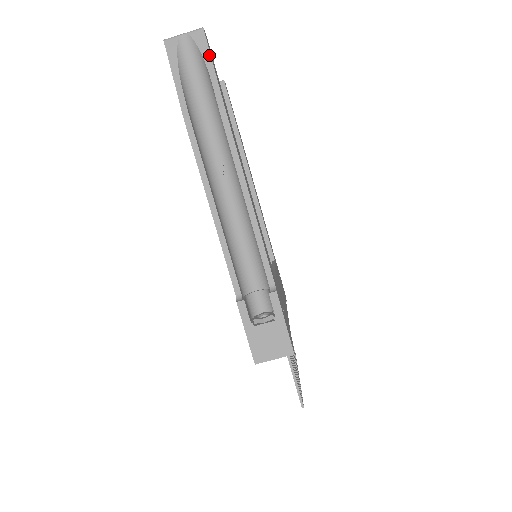
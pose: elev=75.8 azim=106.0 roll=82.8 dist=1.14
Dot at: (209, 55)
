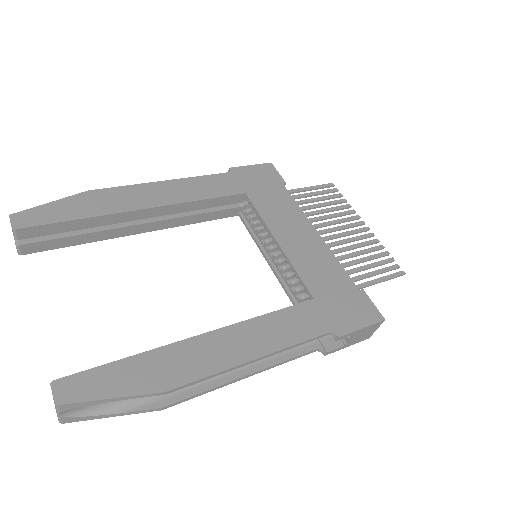
Dot at: (97, 401)
